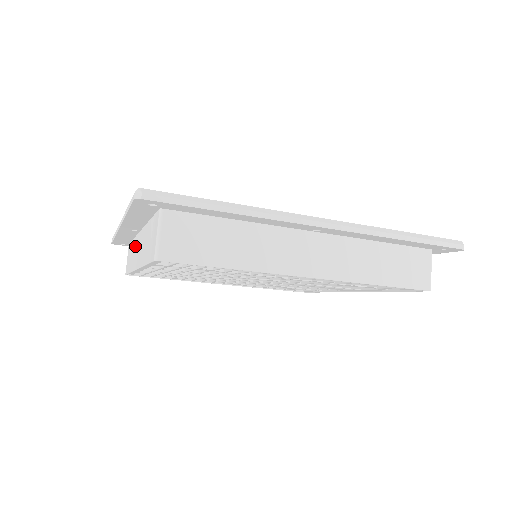
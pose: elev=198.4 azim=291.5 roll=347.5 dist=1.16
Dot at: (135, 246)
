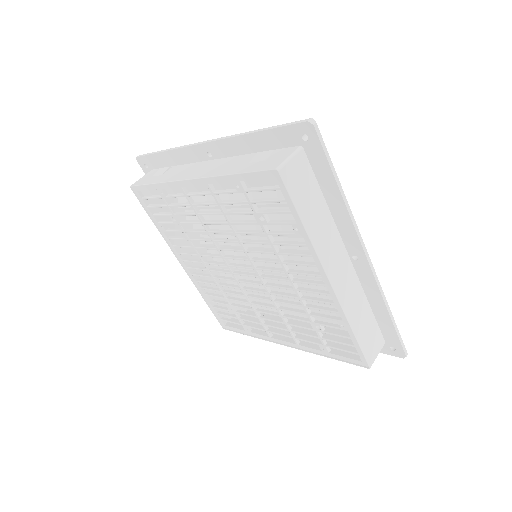
Dot at: (188, 168)
